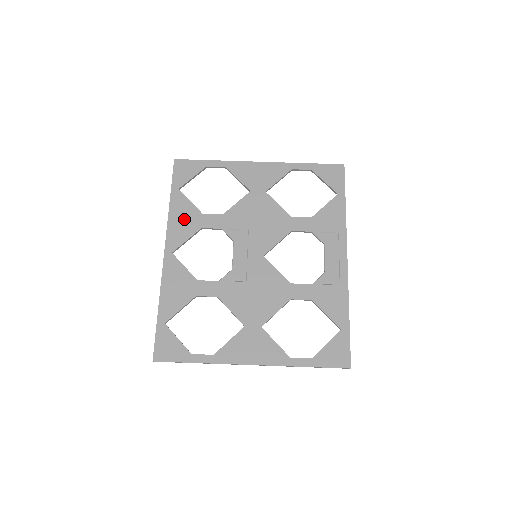
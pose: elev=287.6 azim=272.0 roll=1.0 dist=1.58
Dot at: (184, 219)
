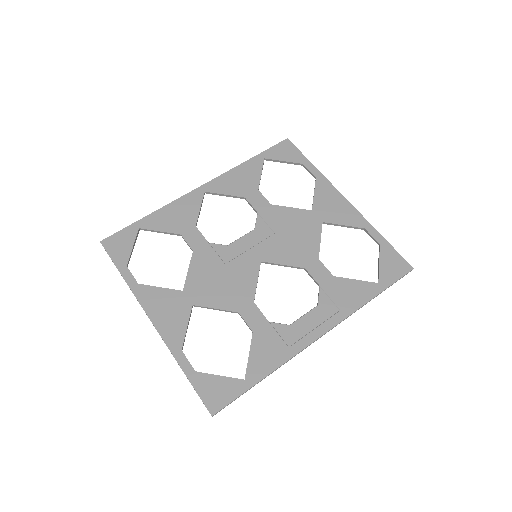
Dot at: (242, 180)
